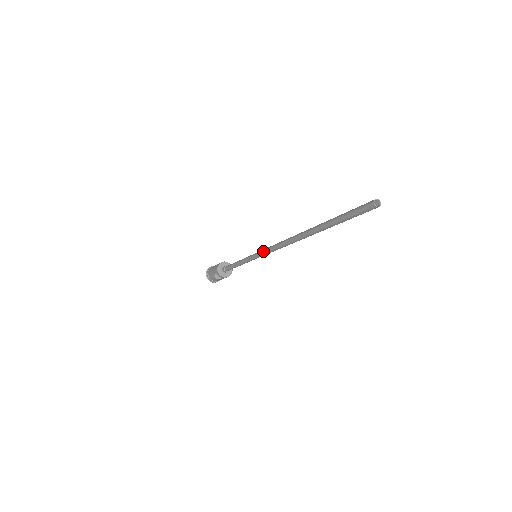
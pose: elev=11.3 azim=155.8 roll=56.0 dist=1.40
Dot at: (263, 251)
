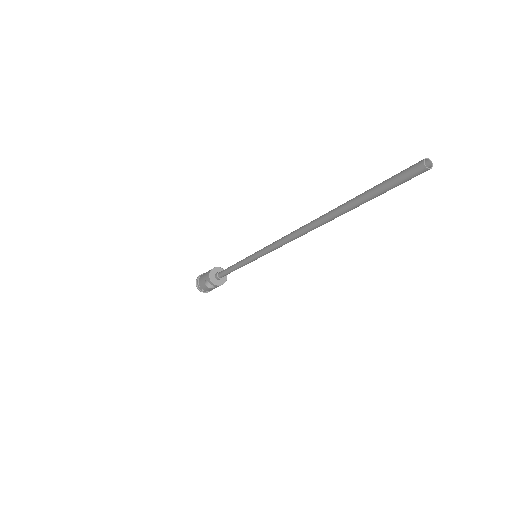
Dot at: (265, 248)
